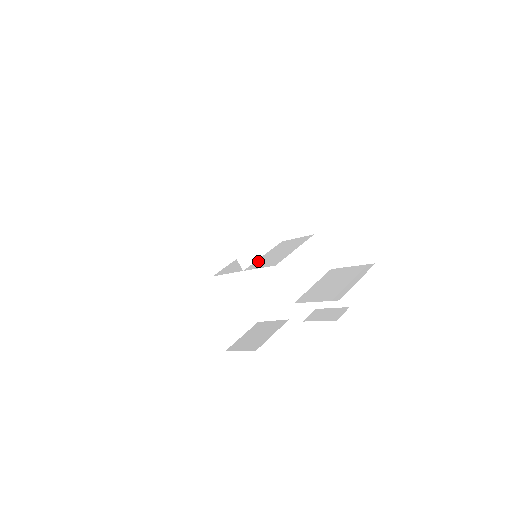
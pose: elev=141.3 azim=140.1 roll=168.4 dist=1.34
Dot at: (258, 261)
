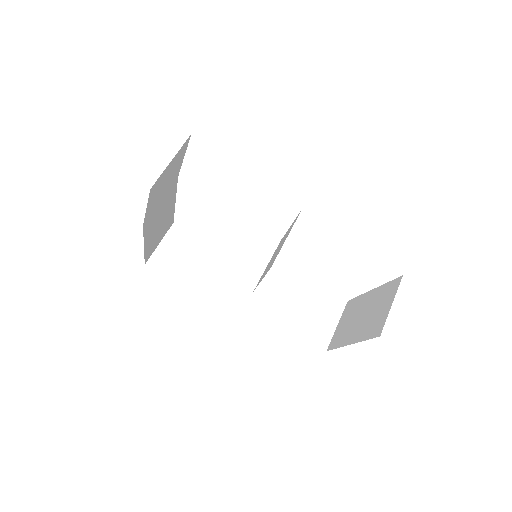
Dot at: (267, 280)
